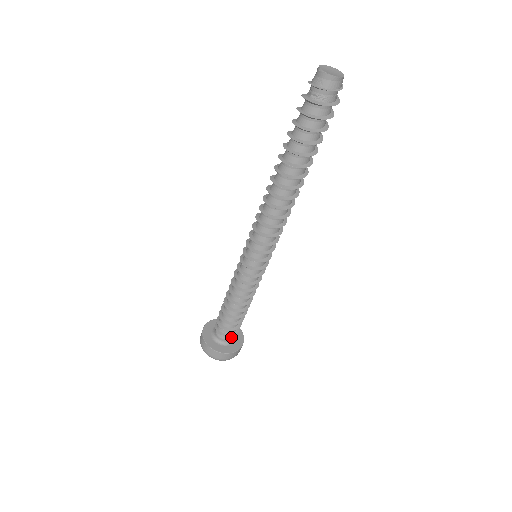
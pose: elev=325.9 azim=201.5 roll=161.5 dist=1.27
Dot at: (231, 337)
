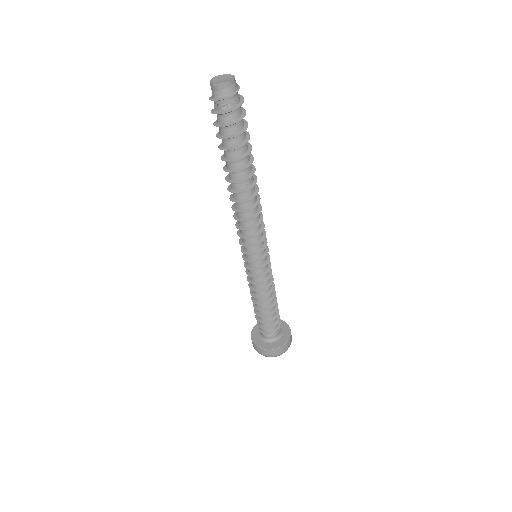
Dot at: (278, 329)
